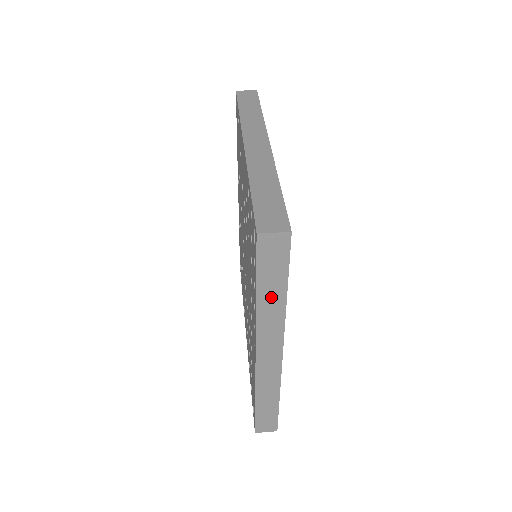
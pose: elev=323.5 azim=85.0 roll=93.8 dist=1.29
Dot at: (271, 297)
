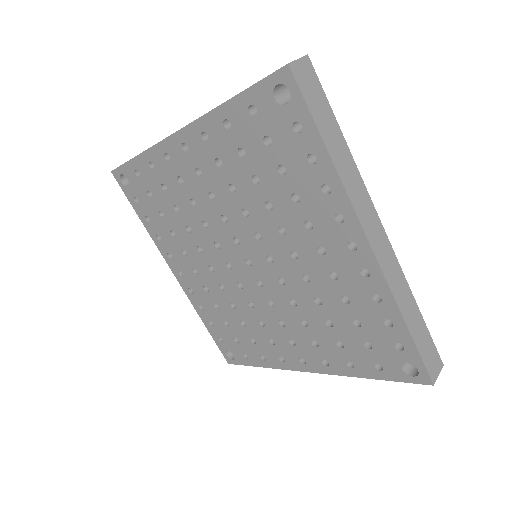
Dot at: (337, 147)
